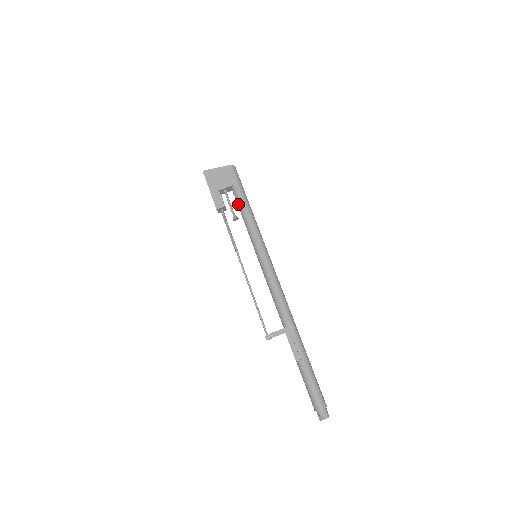
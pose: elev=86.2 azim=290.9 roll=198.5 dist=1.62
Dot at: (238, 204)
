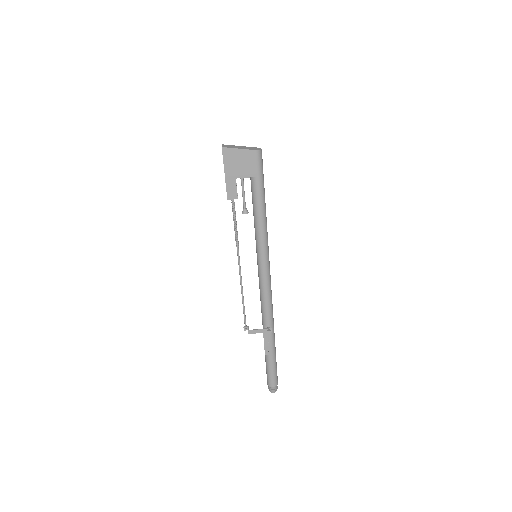
Dot at: (253, 199)
